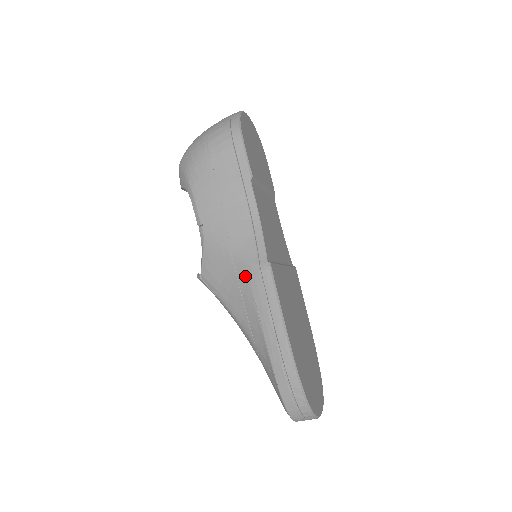
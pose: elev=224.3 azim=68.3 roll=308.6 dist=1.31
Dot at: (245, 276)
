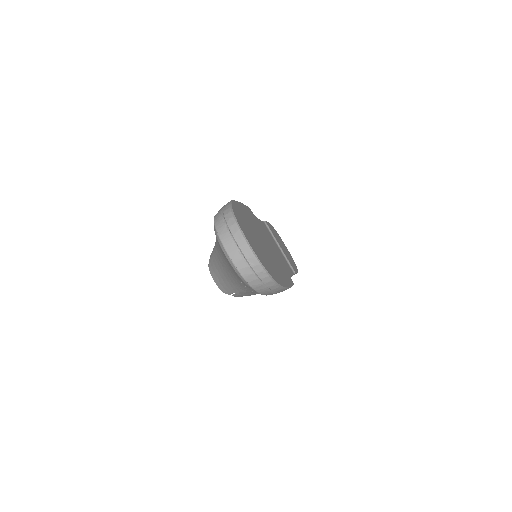
Dot at: occluded
